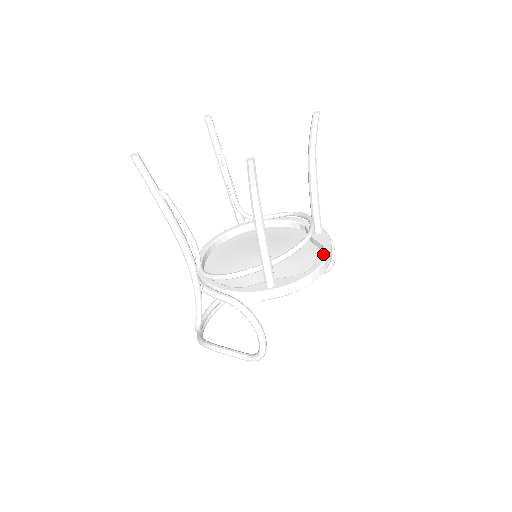
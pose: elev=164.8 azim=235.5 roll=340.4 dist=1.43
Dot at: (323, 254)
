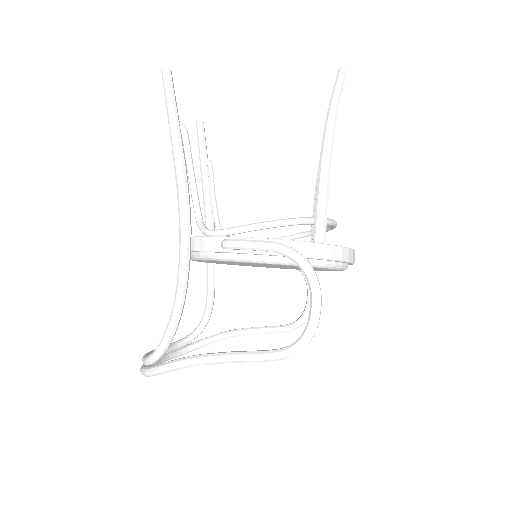
Dot at: occluded
